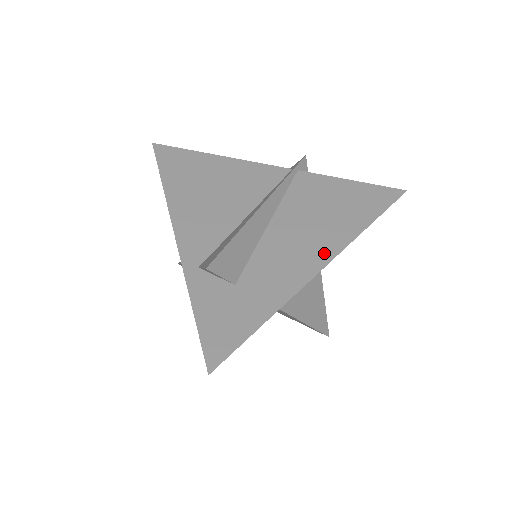
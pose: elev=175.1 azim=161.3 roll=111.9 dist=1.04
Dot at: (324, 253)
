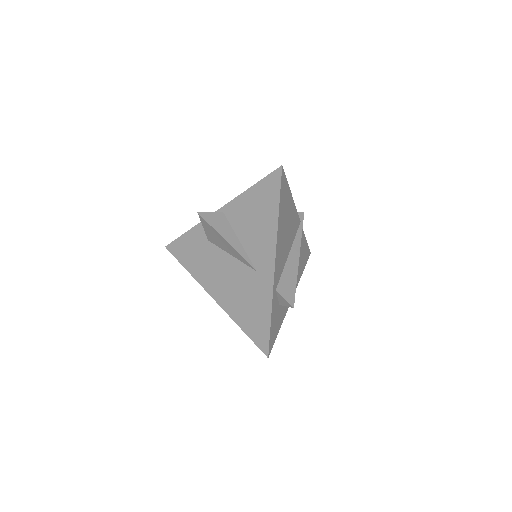
Dot at: occluded
